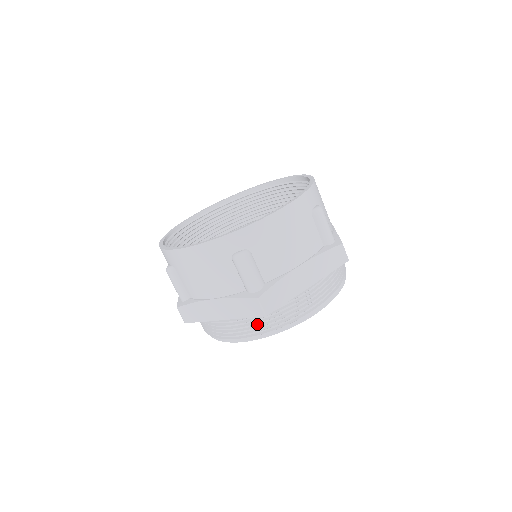
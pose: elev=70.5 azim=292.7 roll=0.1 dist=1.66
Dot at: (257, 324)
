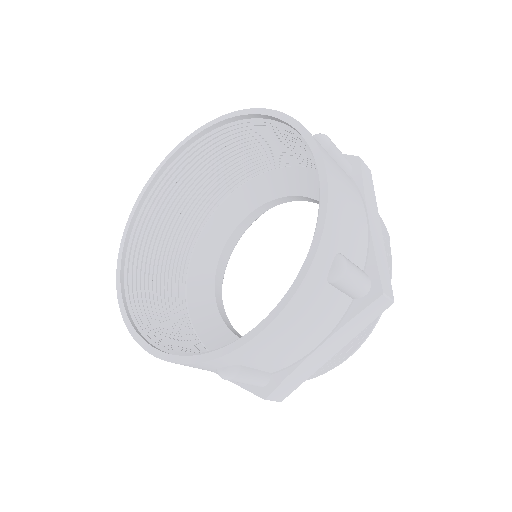
Dot at: occluded
